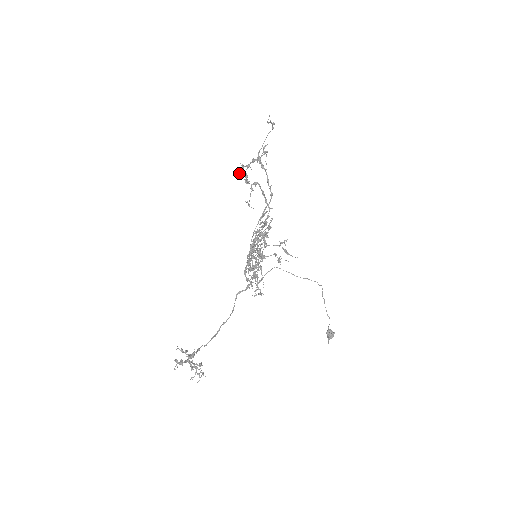
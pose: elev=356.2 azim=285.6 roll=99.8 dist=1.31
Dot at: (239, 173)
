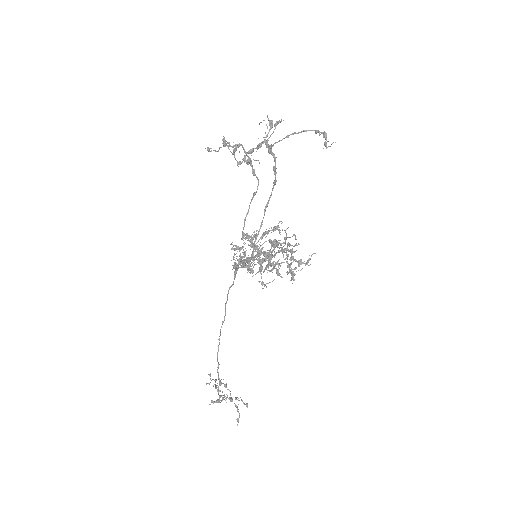
Dot at: occluded
